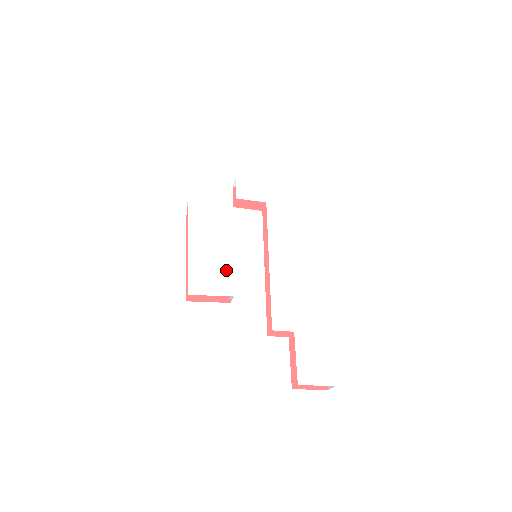
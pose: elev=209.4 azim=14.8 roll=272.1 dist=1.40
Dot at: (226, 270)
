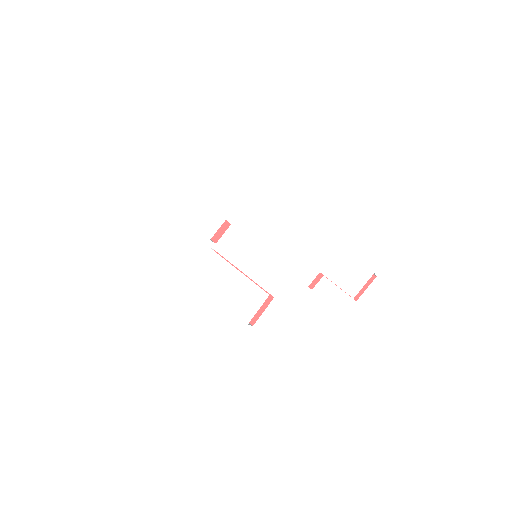
Dot at: (250, 286)
